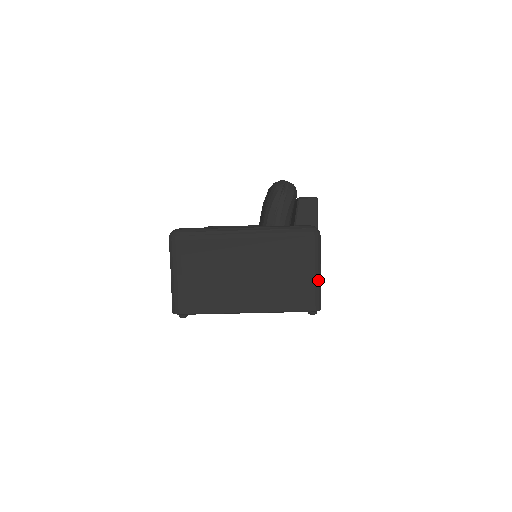
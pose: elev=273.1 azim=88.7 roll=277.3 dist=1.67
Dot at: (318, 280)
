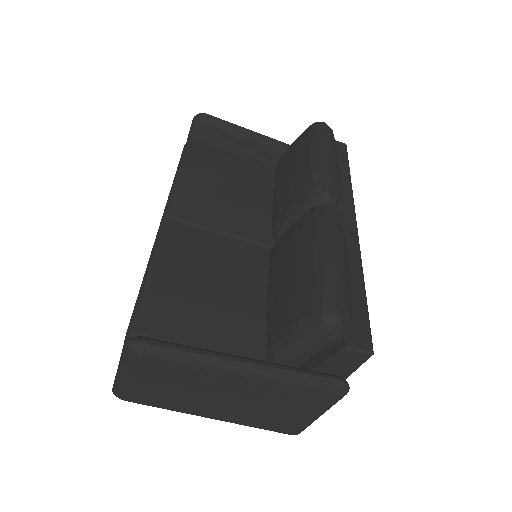
Dot at: occluded
